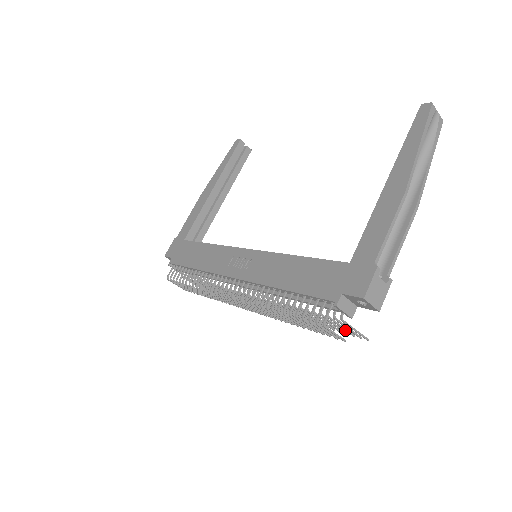
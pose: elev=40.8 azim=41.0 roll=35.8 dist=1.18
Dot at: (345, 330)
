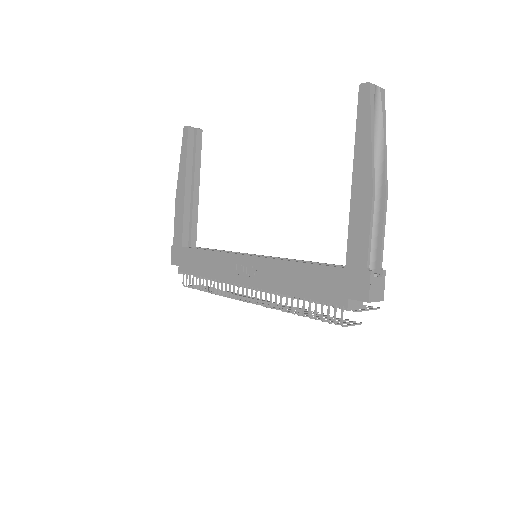
Dot at: occluded
